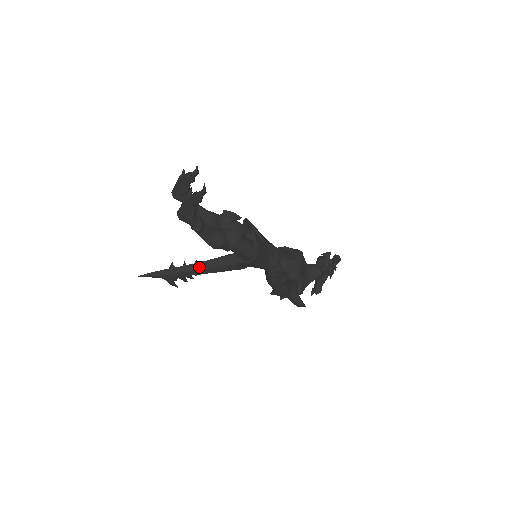
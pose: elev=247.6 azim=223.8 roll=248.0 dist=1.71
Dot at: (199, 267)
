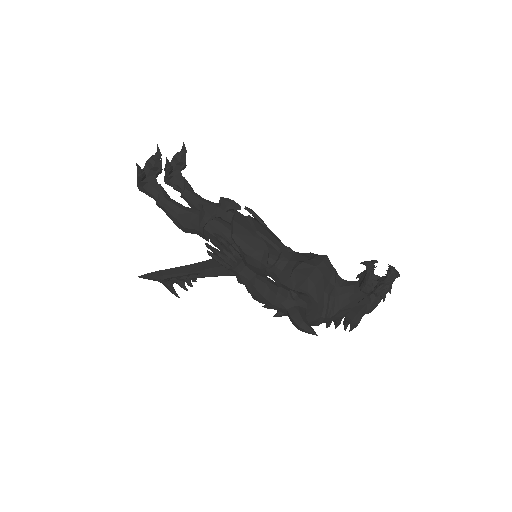
Dot at: (193, 268)
